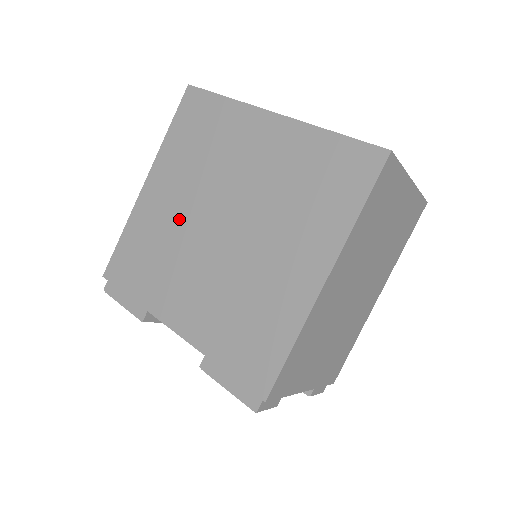
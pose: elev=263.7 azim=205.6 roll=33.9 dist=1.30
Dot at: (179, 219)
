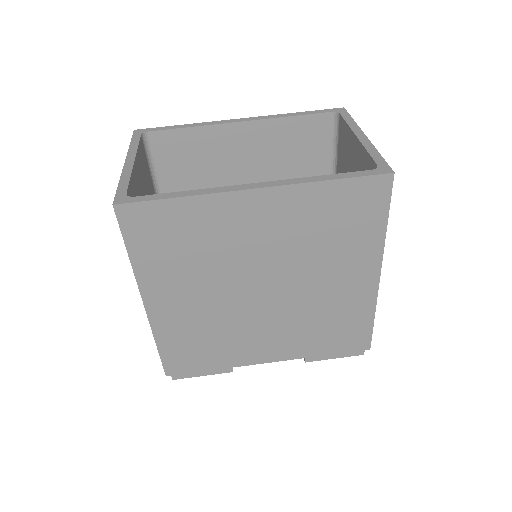
Dot at: (214, 308)
